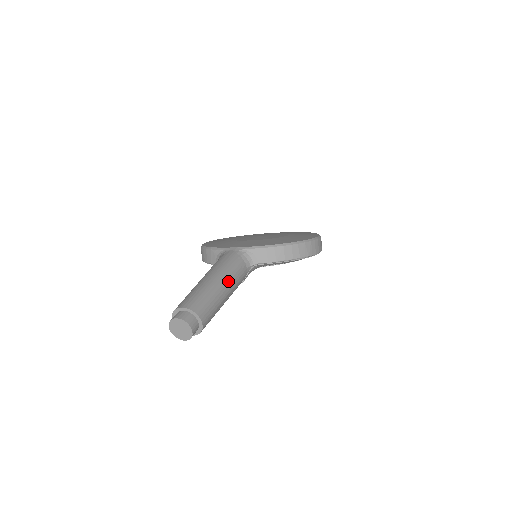
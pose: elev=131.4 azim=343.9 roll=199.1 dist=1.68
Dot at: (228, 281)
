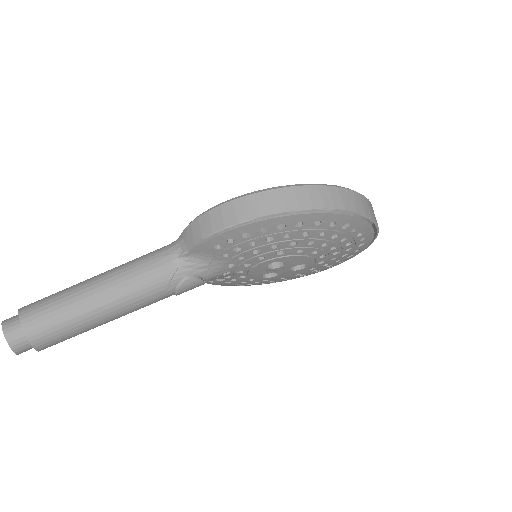
Dot at: (112, 276)
